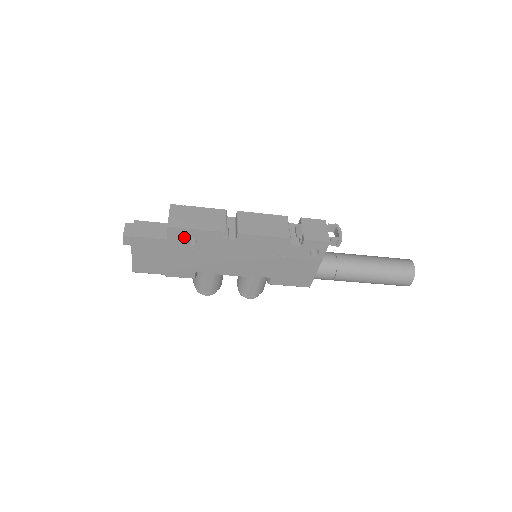
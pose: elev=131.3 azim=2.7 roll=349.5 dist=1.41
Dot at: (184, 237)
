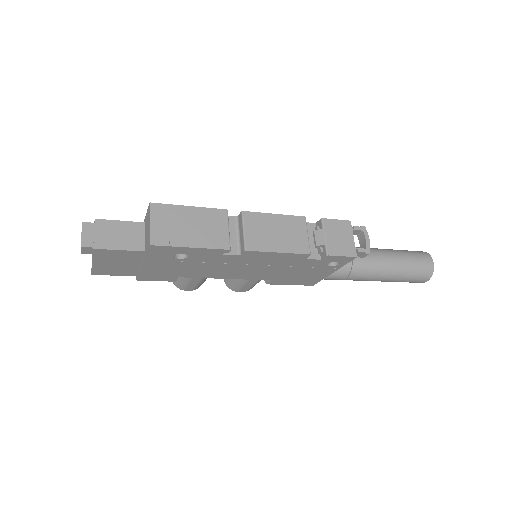
Dot at: (171, 253)
